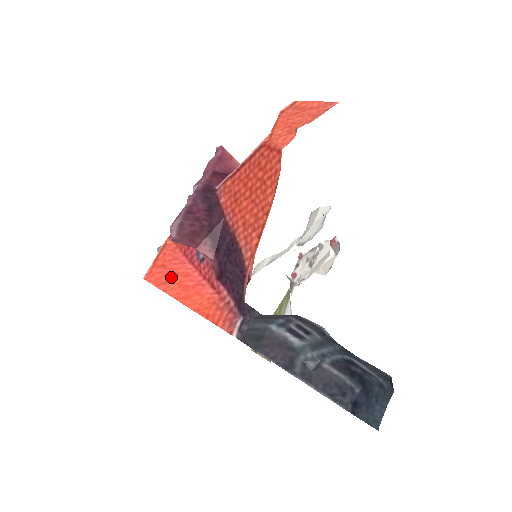
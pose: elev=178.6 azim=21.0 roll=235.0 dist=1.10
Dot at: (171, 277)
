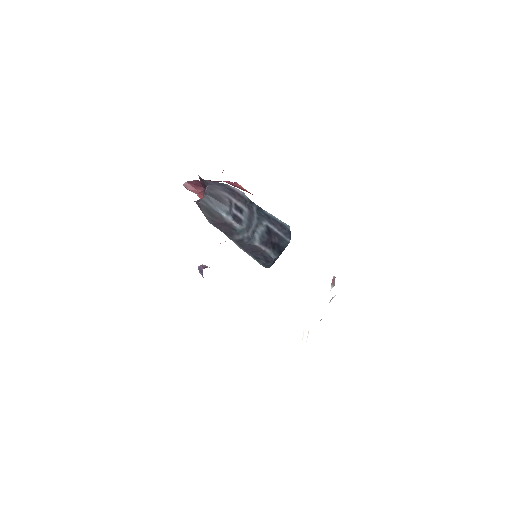
Dot at: occluded
